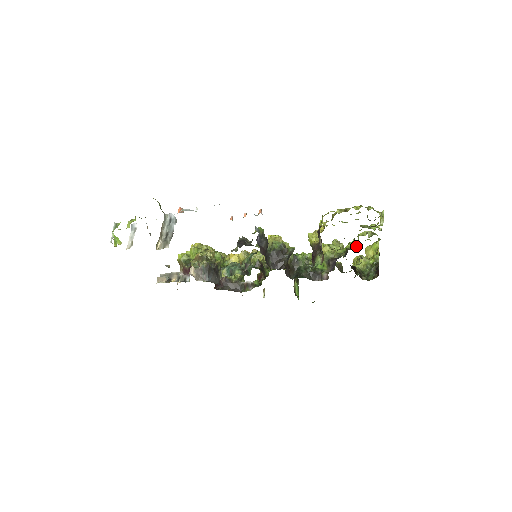
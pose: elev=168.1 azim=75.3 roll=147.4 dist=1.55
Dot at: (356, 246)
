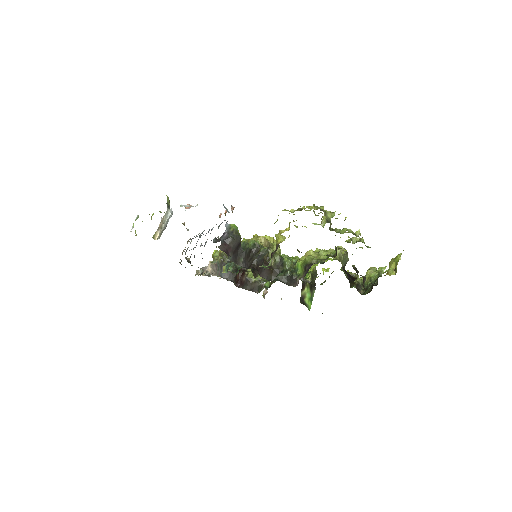
Dot at: occluded
